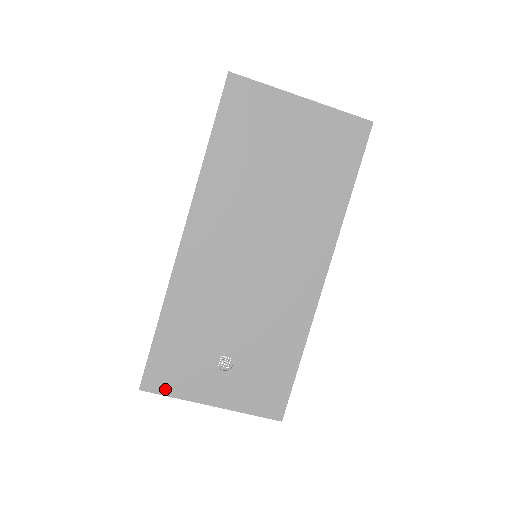
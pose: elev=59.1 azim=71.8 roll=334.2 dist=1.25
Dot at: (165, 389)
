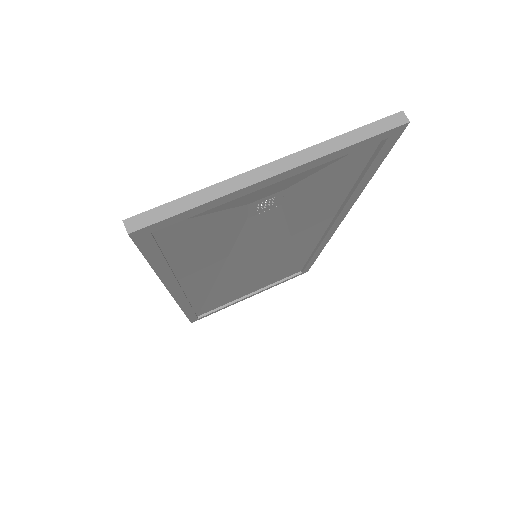
Dot at: occluded
